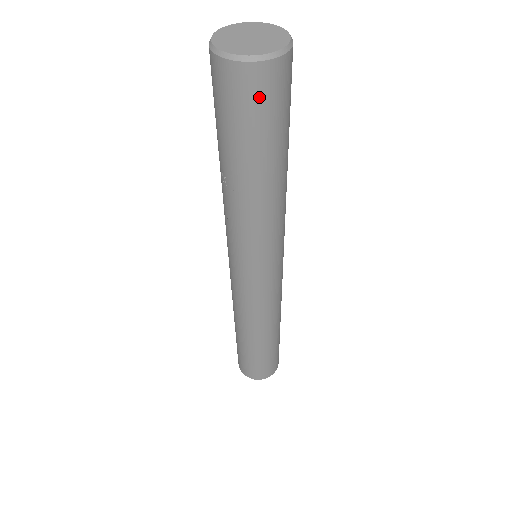
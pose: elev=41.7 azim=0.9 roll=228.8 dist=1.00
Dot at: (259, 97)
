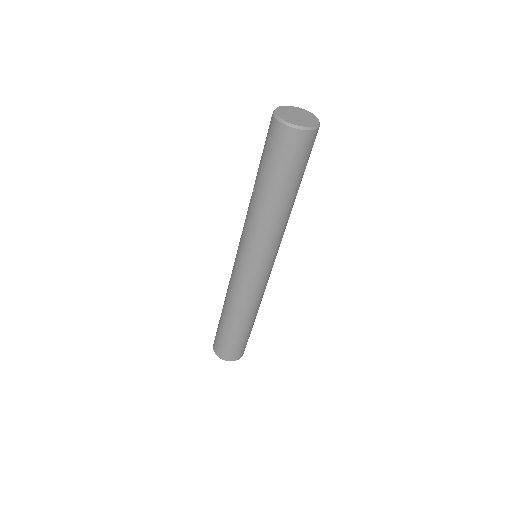
Dot at: (286, 147)
